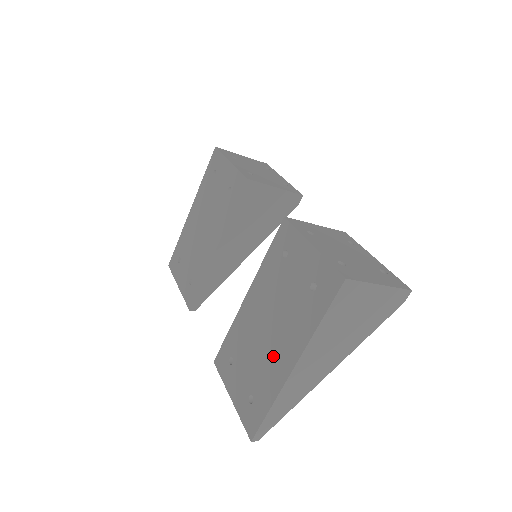
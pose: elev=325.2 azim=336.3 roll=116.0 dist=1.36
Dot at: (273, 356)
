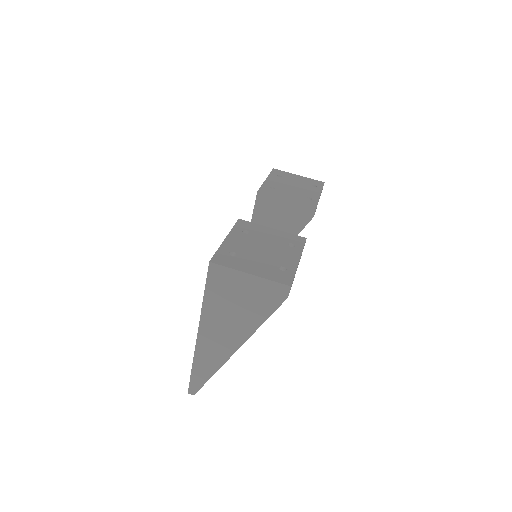
Dot at: occluded
